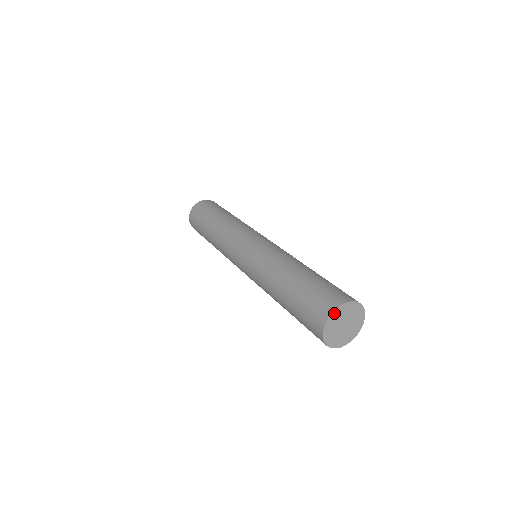
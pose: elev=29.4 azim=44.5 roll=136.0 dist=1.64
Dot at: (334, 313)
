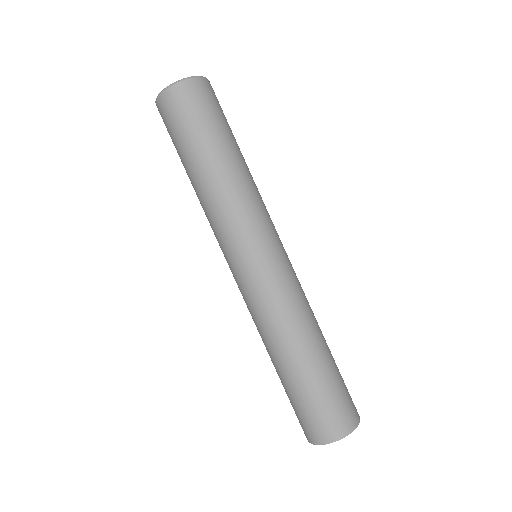
Dot at: (350, 431)
